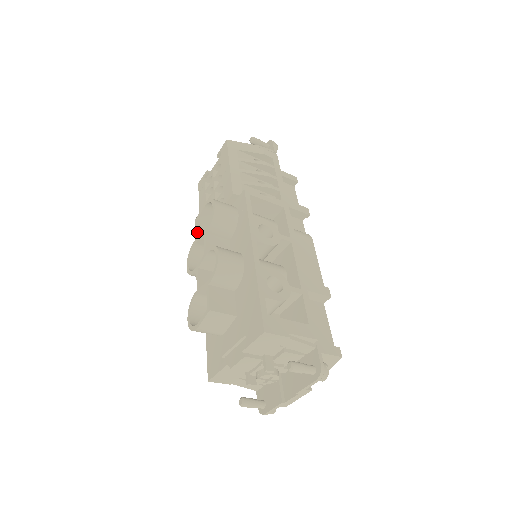
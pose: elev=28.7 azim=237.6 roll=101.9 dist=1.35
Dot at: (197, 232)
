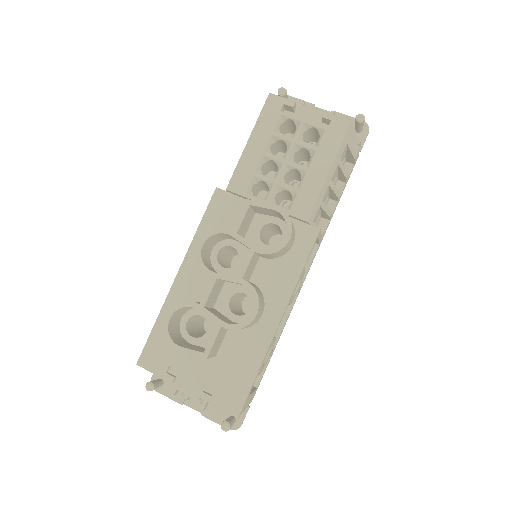
Dot at: (242, 224)
